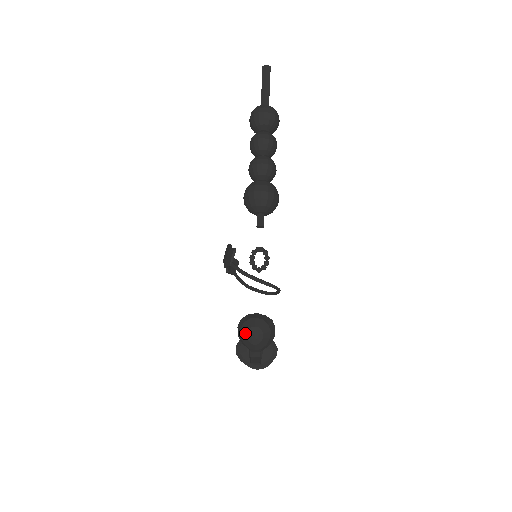
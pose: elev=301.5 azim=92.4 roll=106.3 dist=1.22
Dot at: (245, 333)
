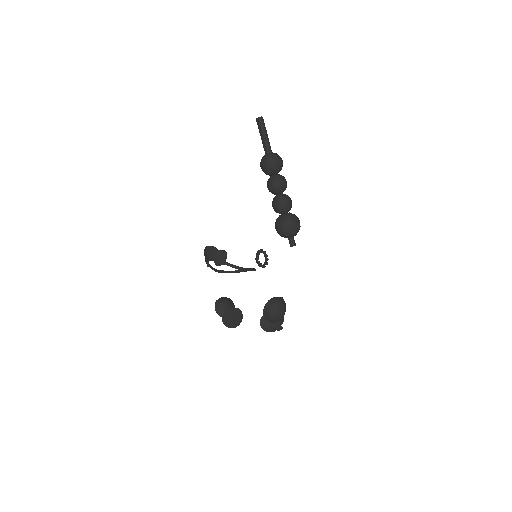
Dot at: (274, 314)
